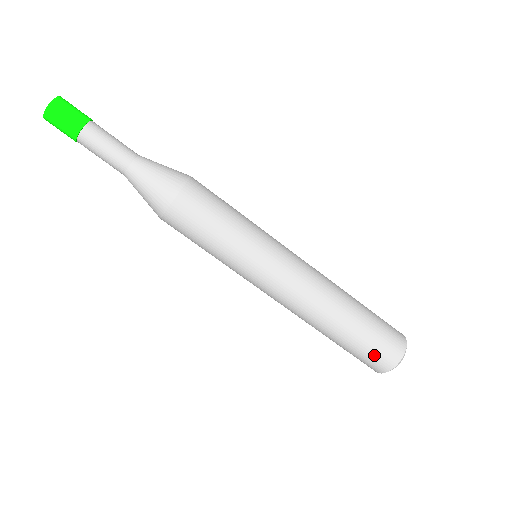
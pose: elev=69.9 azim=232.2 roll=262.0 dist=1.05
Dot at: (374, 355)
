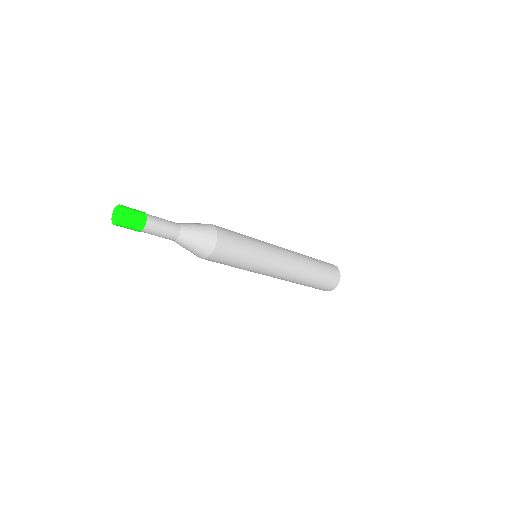
Dot at: occluded
